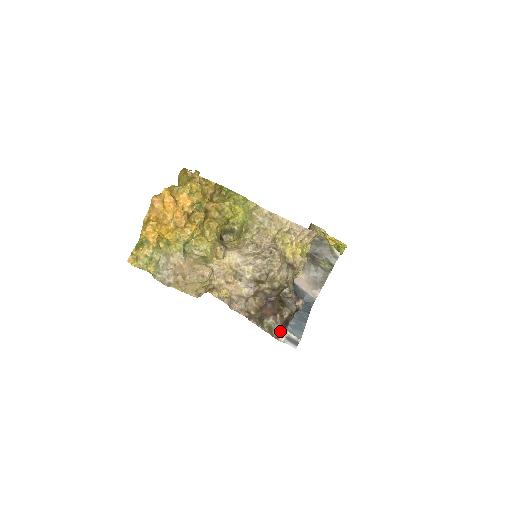
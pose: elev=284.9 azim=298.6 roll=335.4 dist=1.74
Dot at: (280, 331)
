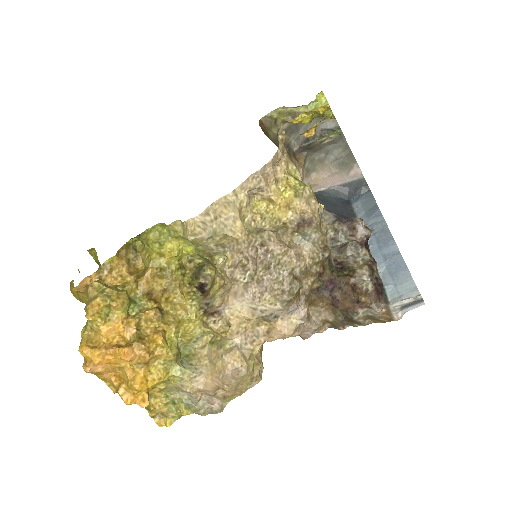
Dot at: (385, 312)
